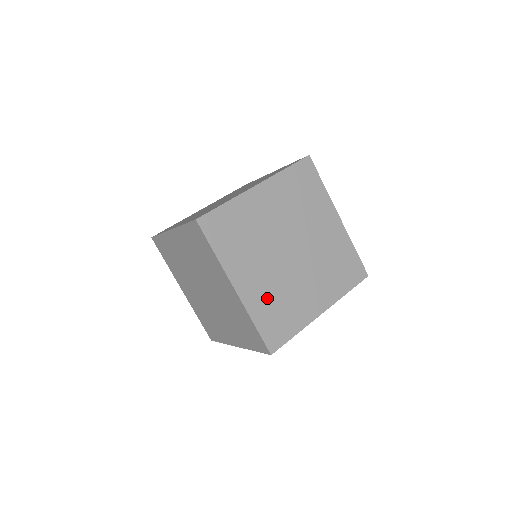
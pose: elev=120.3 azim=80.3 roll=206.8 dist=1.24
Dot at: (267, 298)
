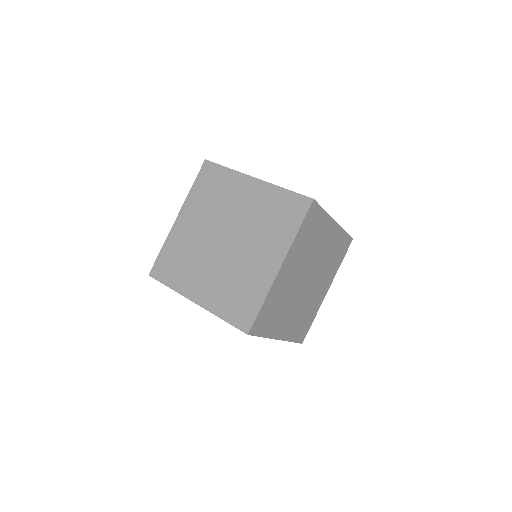
Dot at: occluded
